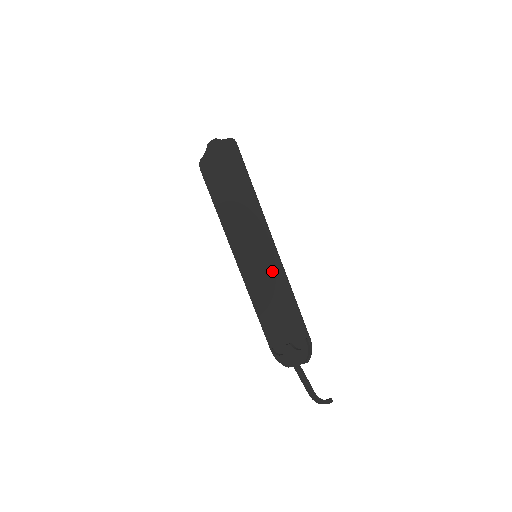
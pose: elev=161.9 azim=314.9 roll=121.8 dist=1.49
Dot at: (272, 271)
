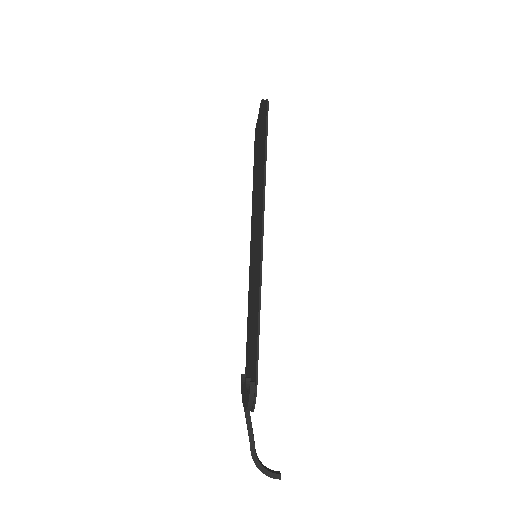
Dot at: (256, 281)
